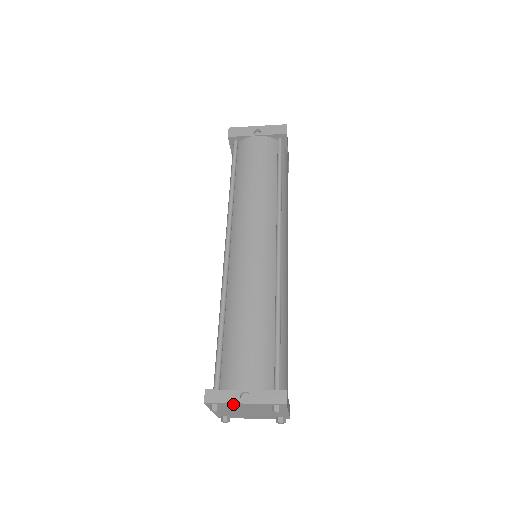
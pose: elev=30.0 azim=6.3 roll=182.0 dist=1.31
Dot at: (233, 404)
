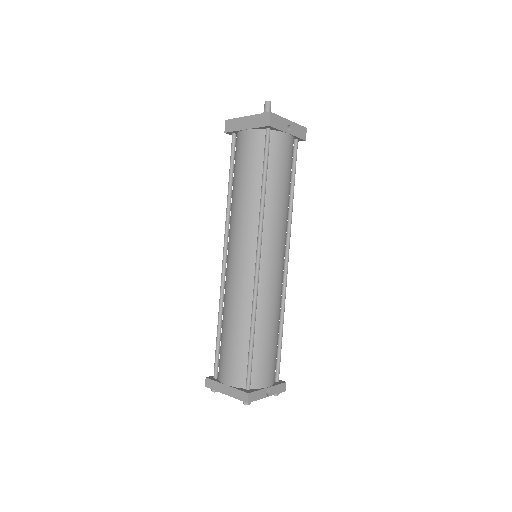
Dot at: (259, 397)
